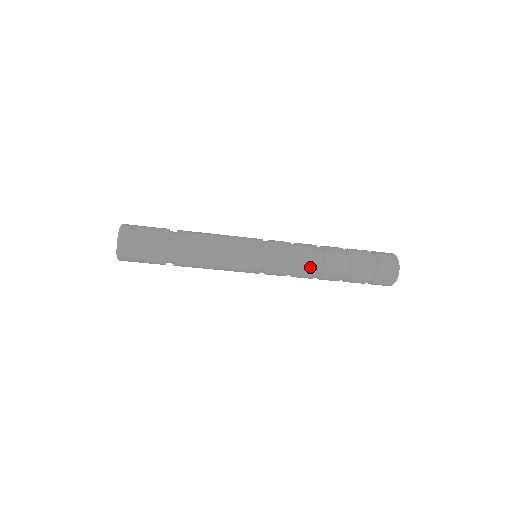
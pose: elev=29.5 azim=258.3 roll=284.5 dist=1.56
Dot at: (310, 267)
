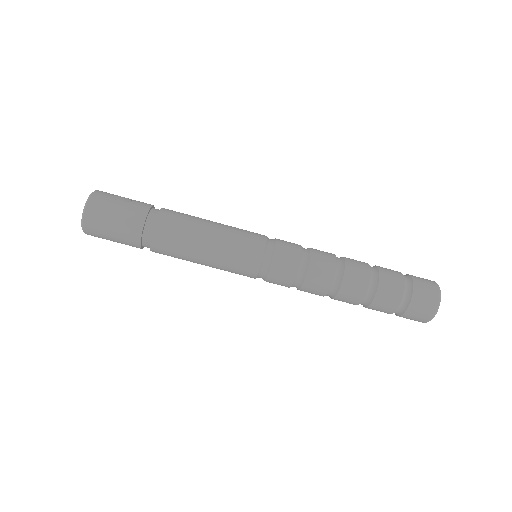
Dot at: (324, 271)
